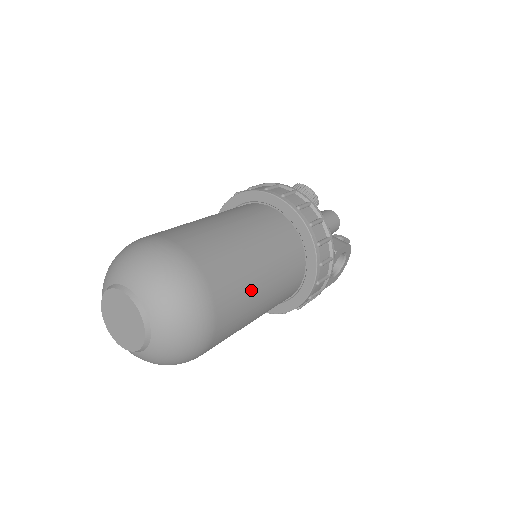
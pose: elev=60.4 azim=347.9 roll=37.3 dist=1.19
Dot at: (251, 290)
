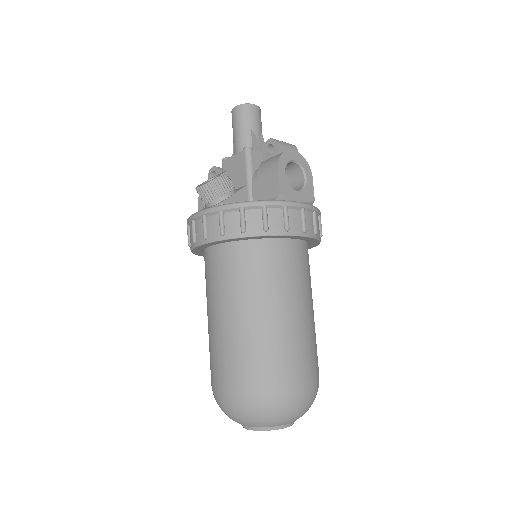
Dot at: (283, 333)
